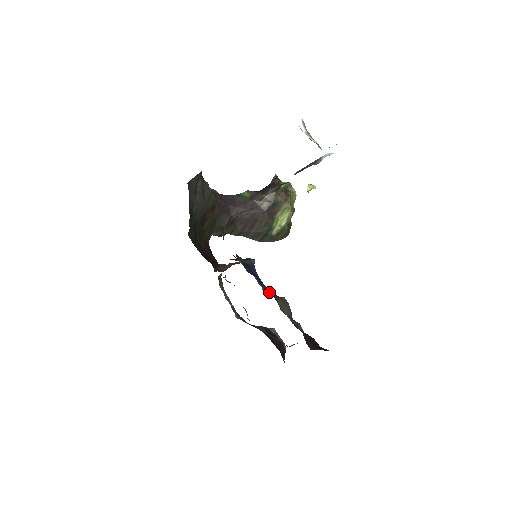
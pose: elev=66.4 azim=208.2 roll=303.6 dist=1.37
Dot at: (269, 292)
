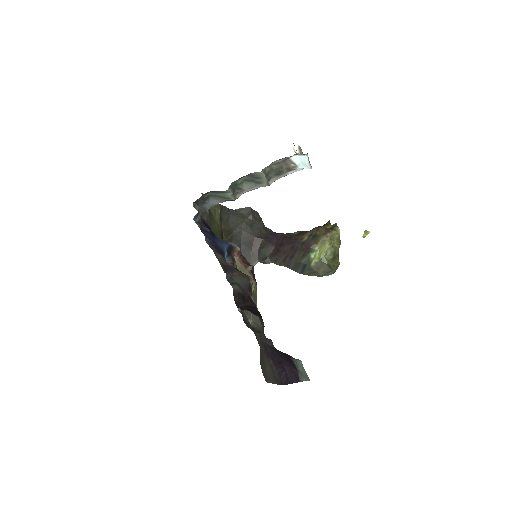
Dot at: (214, 250)
